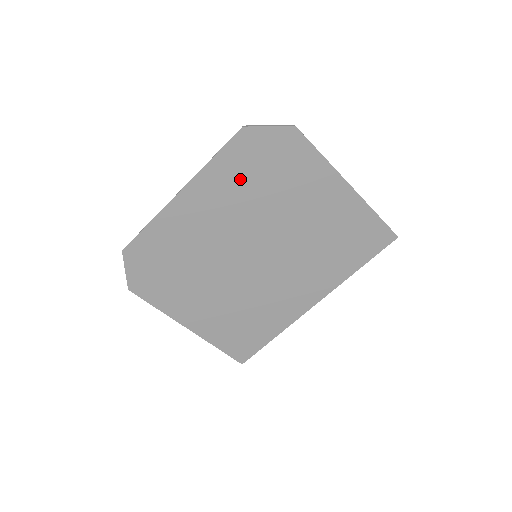
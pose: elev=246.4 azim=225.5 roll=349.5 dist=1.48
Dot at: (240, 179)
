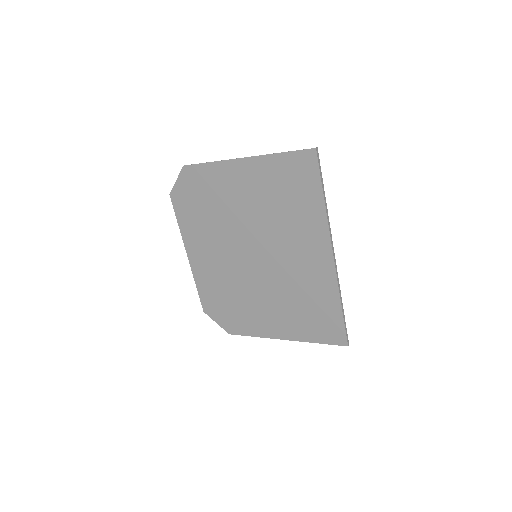
Dot at: (198, 221)
